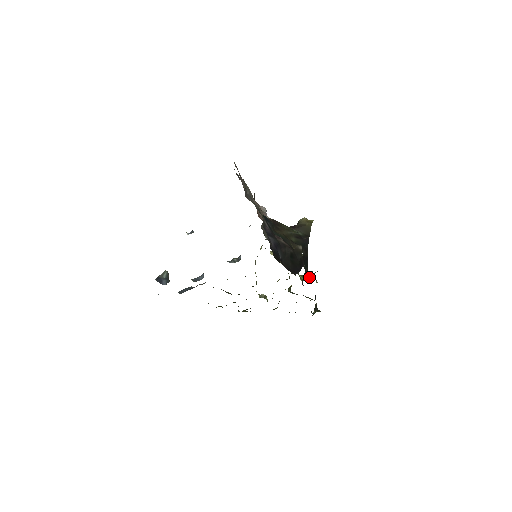
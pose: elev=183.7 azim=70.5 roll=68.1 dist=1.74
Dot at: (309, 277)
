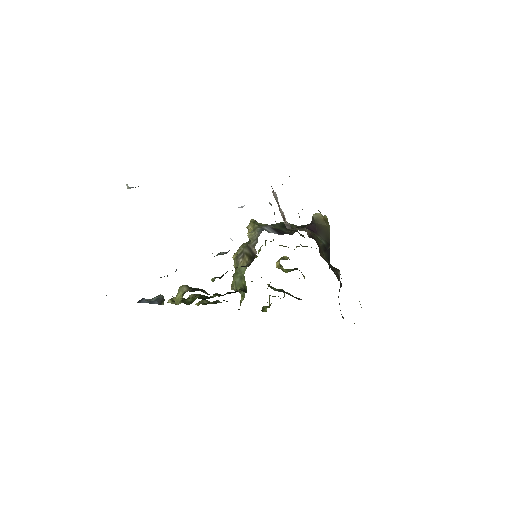
Dot at: (293, 270)
